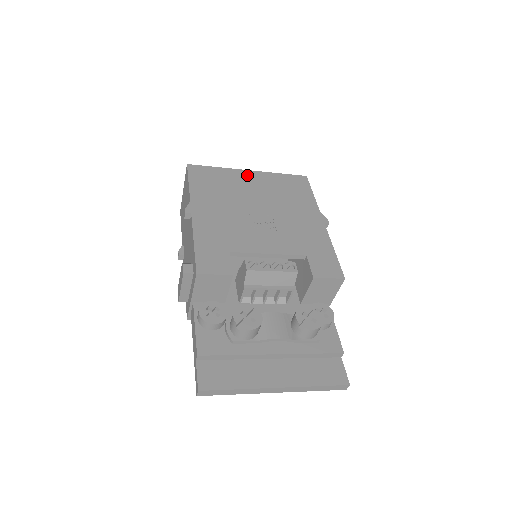
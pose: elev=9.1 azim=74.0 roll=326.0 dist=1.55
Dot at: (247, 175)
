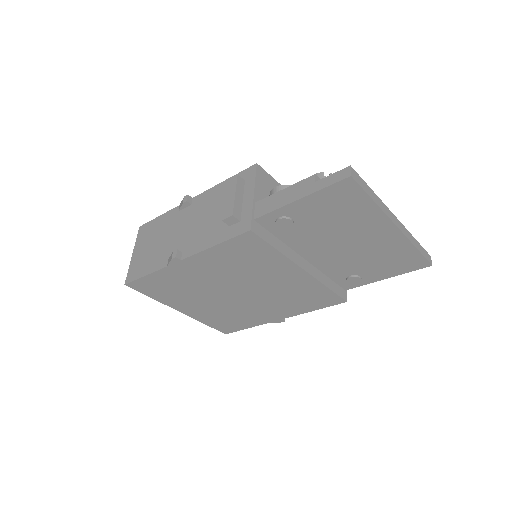
Dot at: occluded
